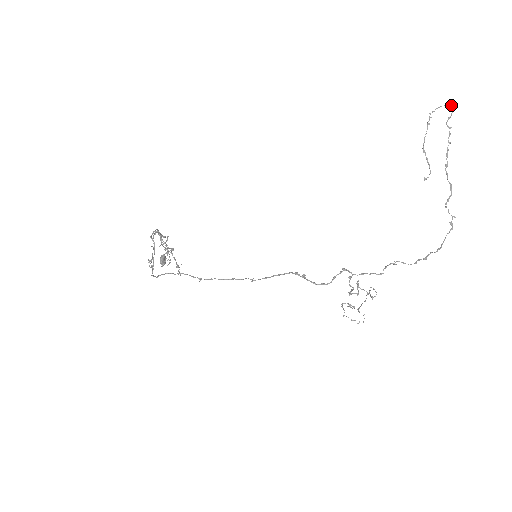
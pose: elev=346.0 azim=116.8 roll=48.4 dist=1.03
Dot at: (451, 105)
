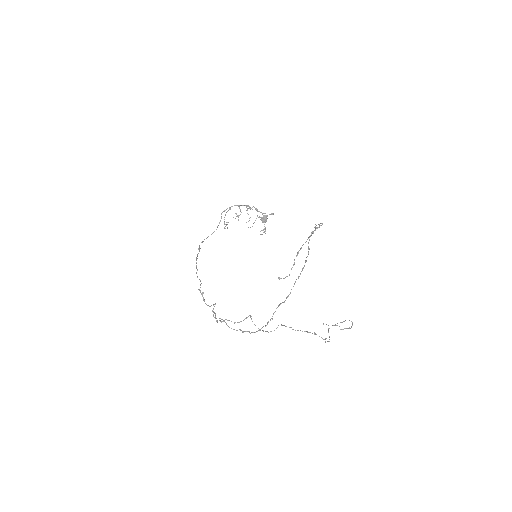
Dot at: (315, 229)
